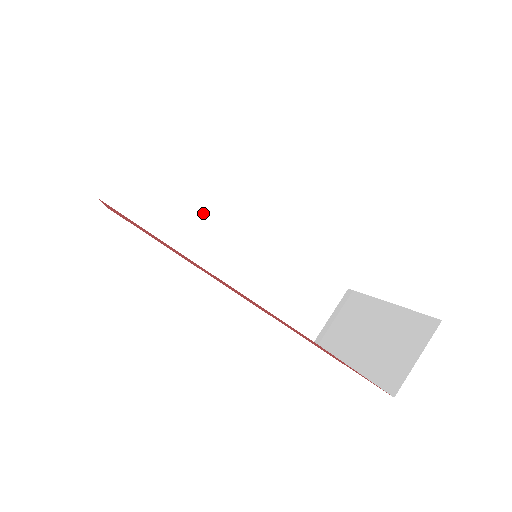
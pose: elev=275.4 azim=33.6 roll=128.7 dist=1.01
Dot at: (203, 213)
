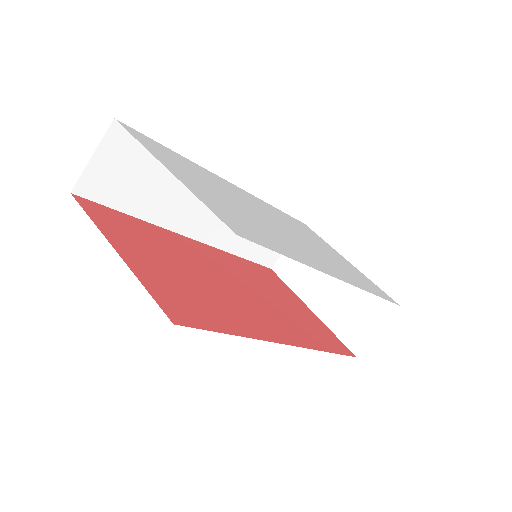
Dot at: (185, 186)
